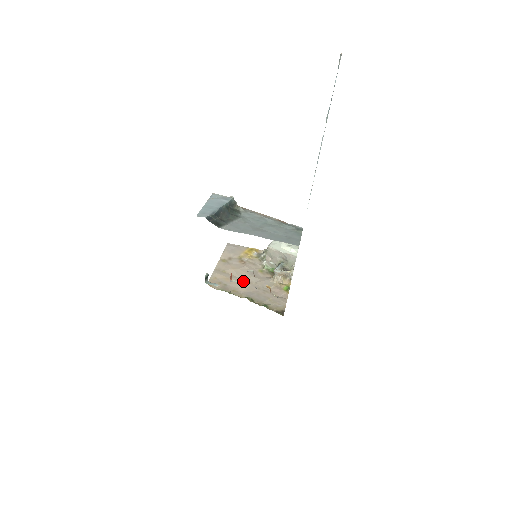
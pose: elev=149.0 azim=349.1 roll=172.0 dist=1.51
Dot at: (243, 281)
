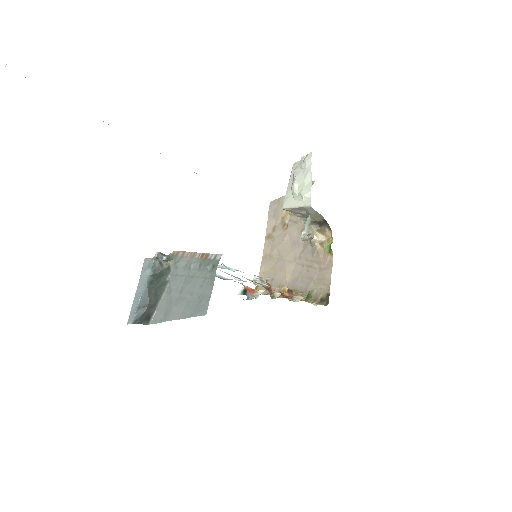
Dot at: (287, 263)
